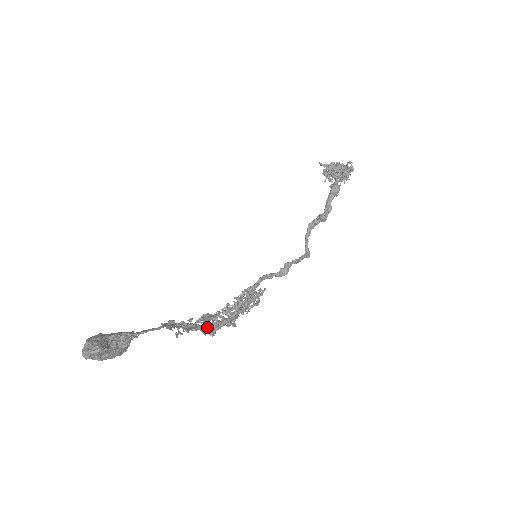
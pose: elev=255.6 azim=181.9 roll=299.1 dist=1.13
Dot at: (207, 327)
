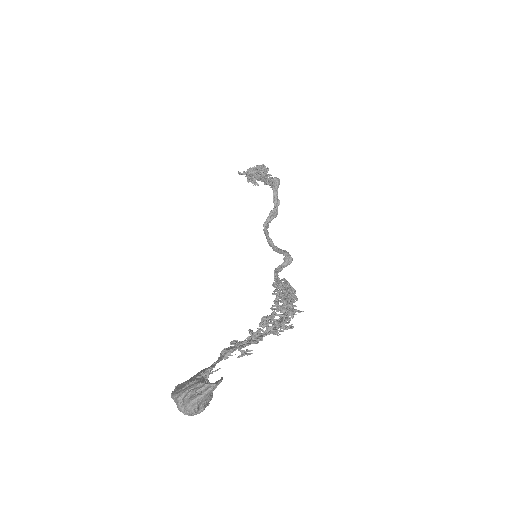
Dot at: (281, 323)
